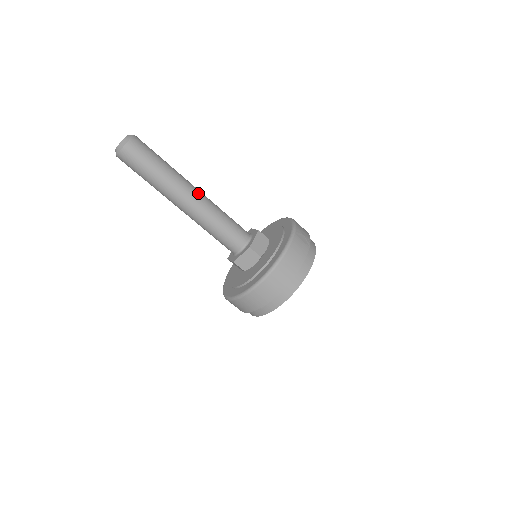
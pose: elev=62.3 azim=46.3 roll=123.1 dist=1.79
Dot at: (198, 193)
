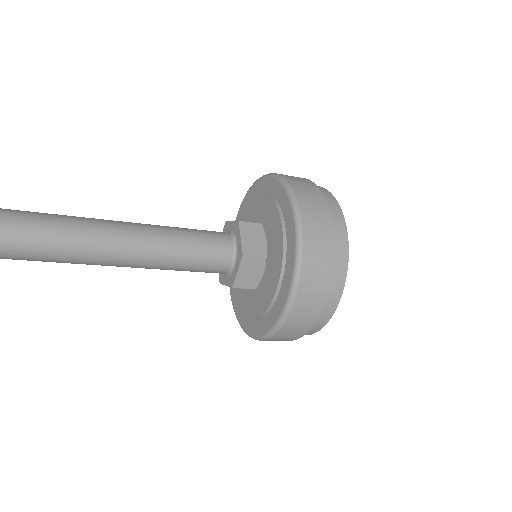
Dot at: (116, 250)
